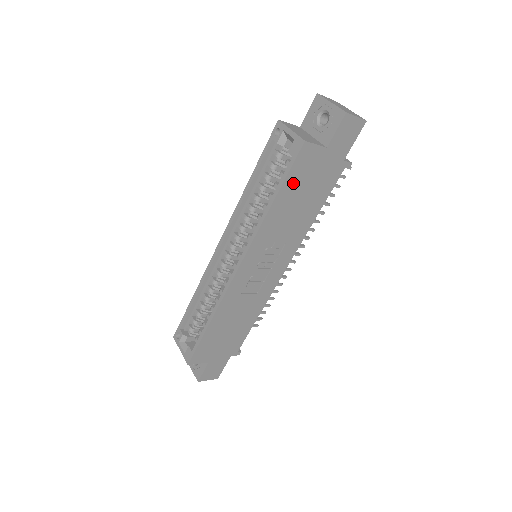
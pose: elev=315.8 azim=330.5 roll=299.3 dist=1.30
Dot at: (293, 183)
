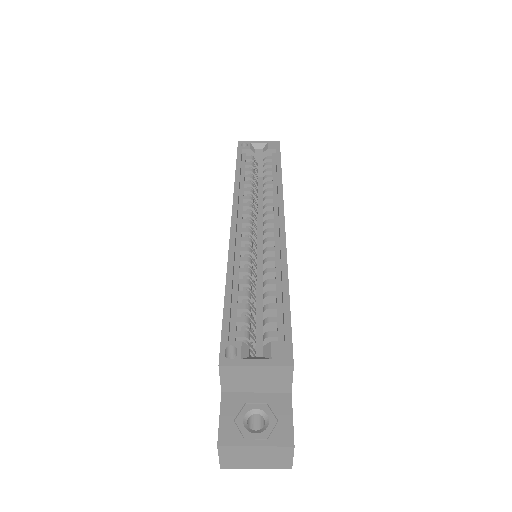
Dot at: occluded
